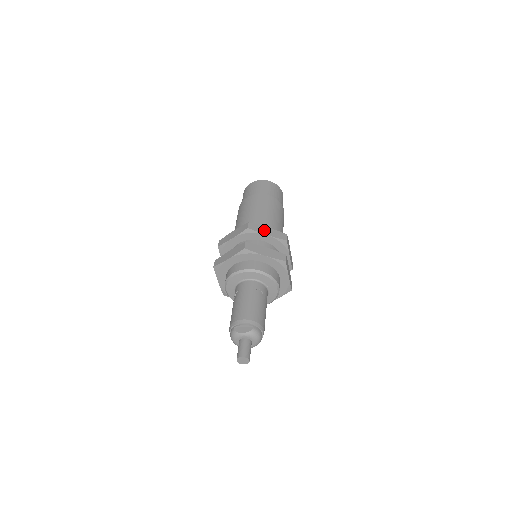
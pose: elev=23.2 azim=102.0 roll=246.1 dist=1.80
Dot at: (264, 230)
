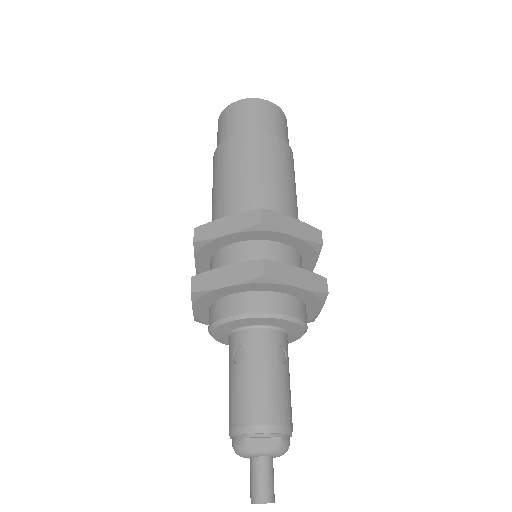
Dot at: (288, 225)
